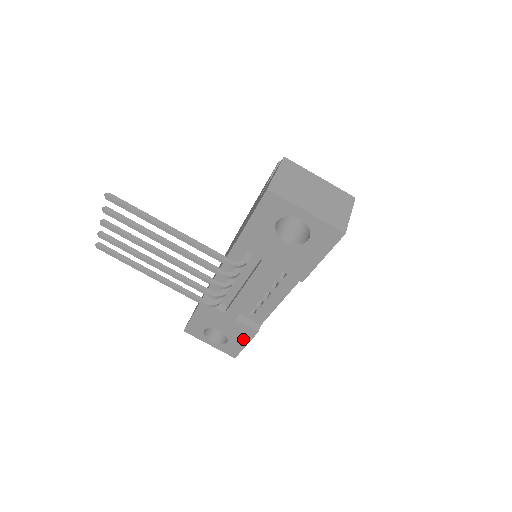
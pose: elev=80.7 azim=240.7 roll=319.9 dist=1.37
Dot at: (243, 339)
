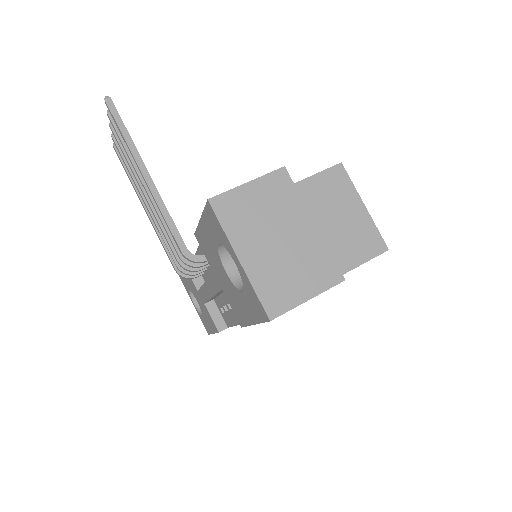
Dot at: (211, 326)
